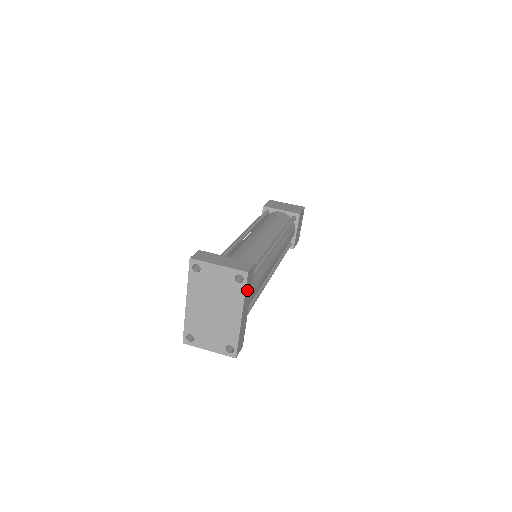
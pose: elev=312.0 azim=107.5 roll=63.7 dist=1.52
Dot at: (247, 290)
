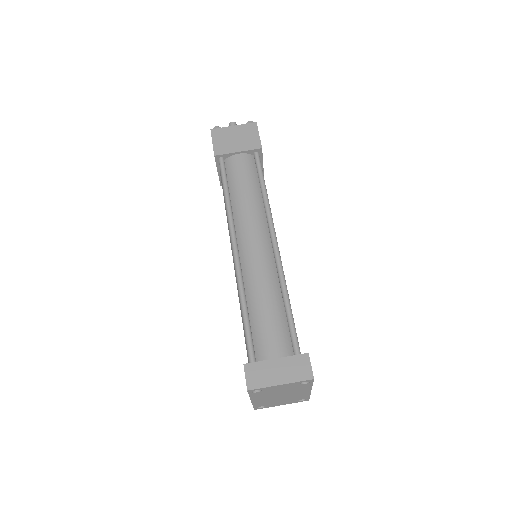
Dot at: occluded
